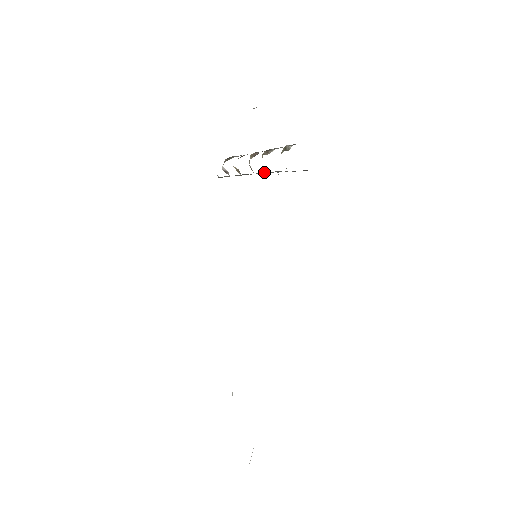
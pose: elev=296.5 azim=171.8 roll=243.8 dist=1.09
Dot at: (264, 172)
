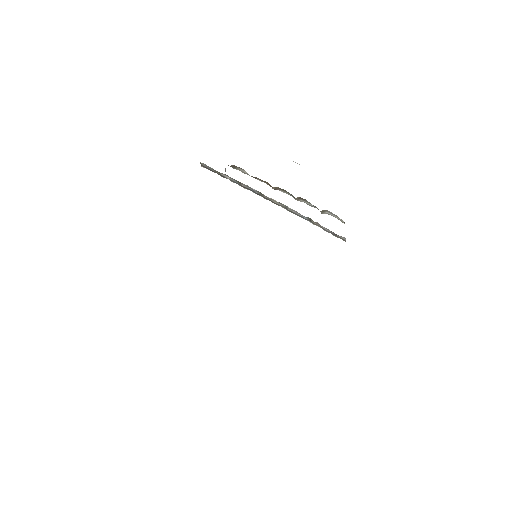
Dot at: (286, 207)
